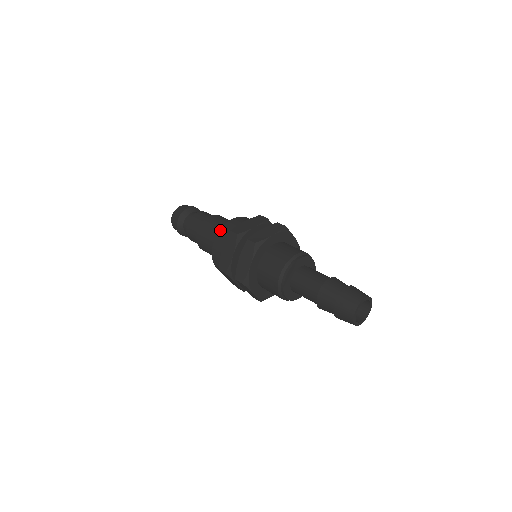
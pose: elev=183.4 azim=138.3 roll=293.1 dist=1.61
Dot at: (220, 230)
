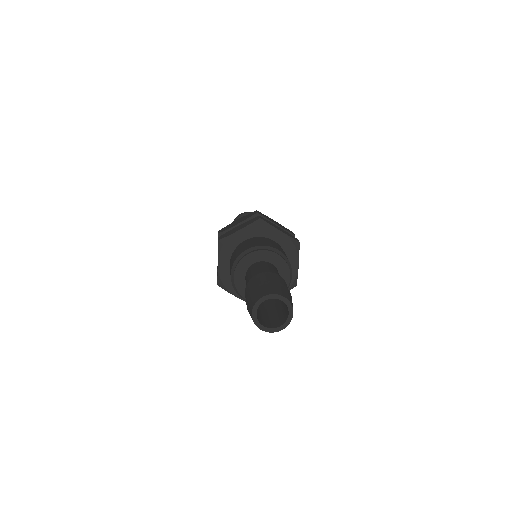
Dot at: occluded
